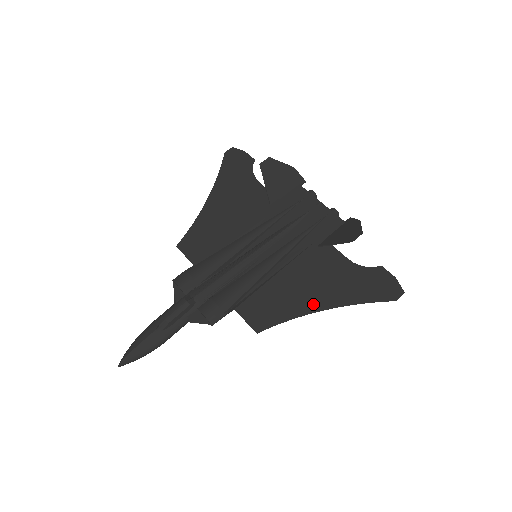
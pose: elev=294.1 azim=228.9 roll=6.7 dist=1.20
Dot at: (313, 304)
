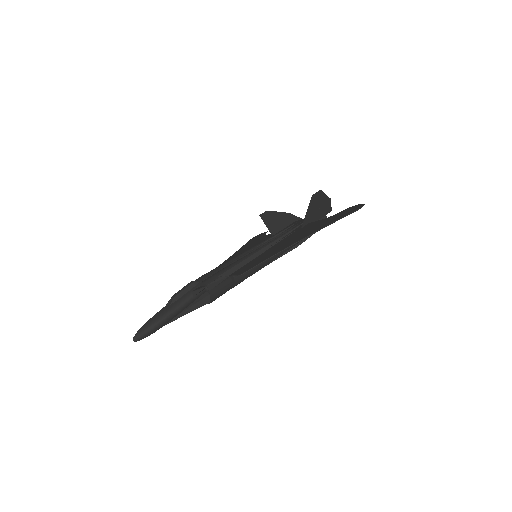
Dot at: (290, 244)
